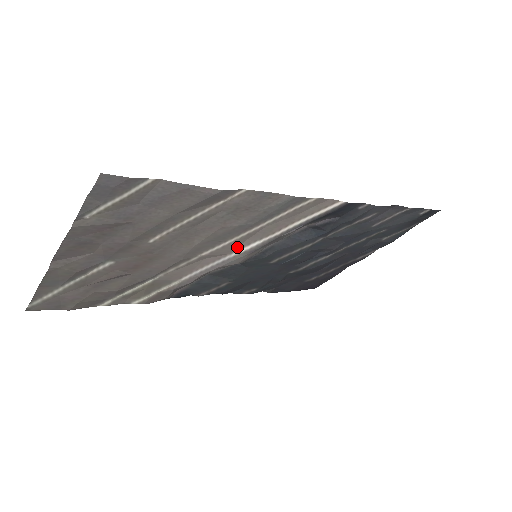
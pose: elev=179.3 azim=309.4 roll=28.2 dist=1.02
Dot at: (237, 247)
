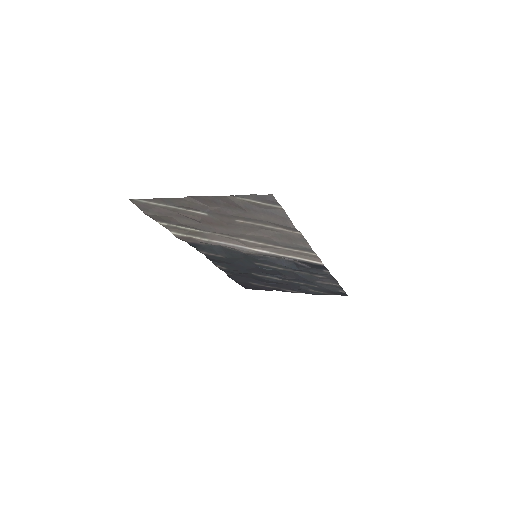
Dot at: (257, 247)
